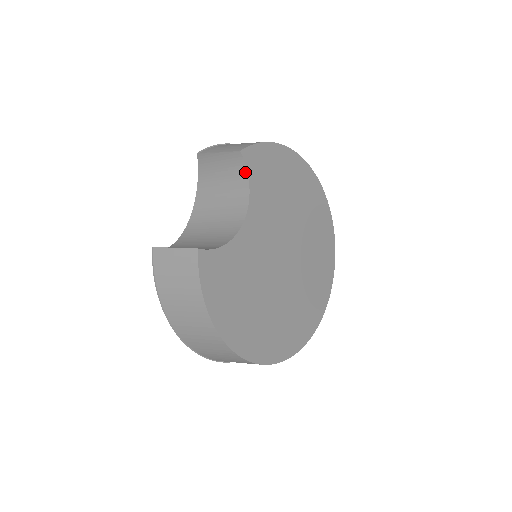
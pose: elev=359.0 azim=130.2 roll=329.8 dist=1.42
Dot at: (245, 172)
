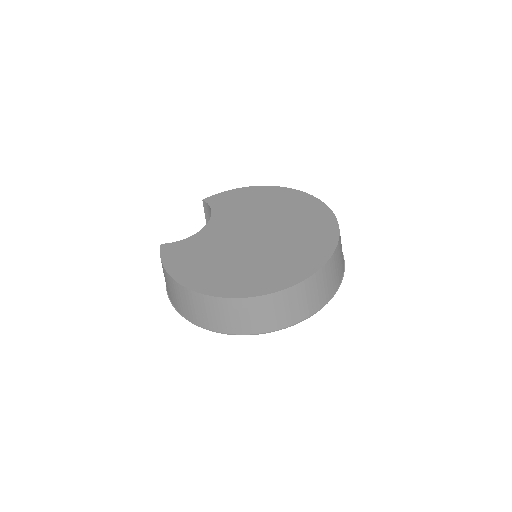
Dot at: (210, 207)
